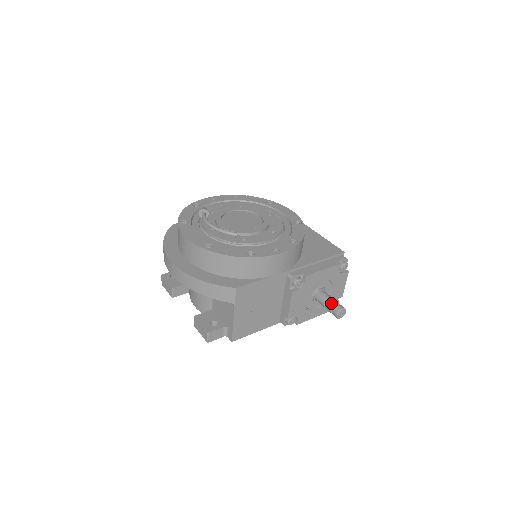
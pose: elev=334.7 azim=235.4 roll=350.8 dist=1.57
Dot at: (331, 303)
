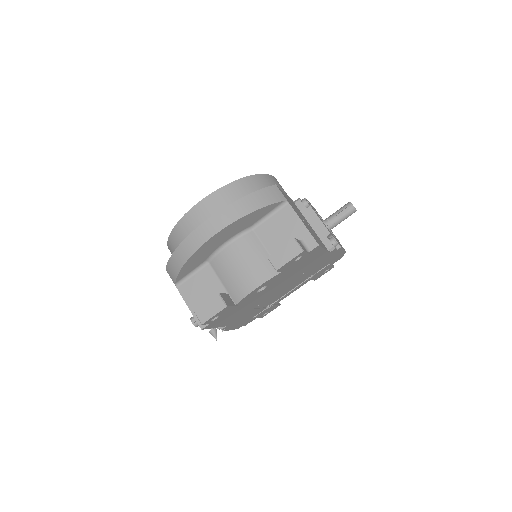
Dot at: (340, 209)
